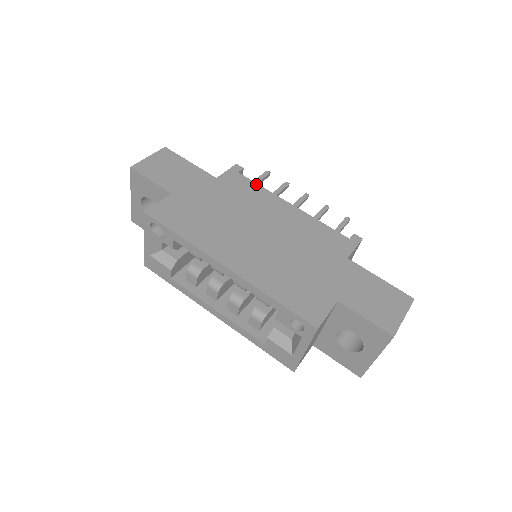
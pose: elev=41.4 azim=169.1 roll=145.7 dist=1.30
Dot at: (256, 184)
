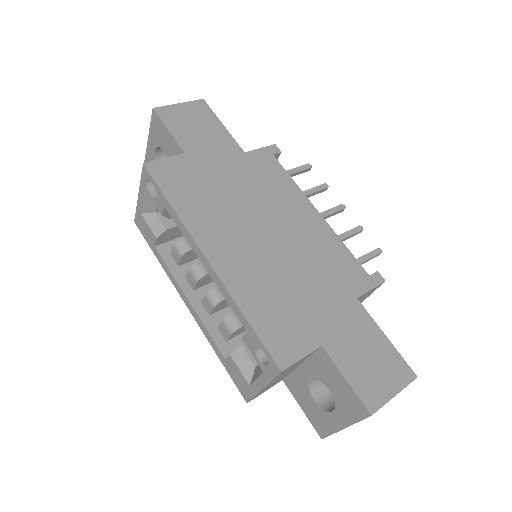
Dot at: (287, 174)
